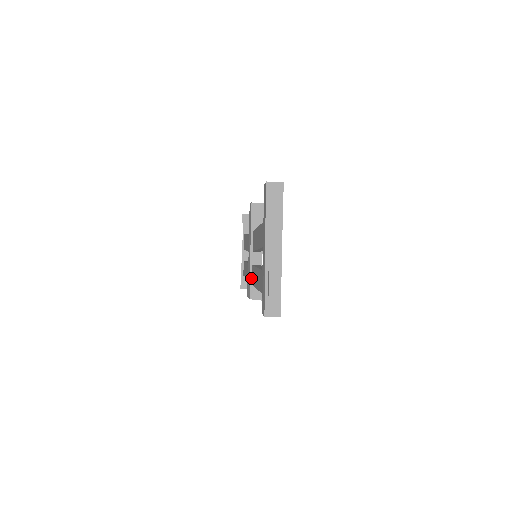
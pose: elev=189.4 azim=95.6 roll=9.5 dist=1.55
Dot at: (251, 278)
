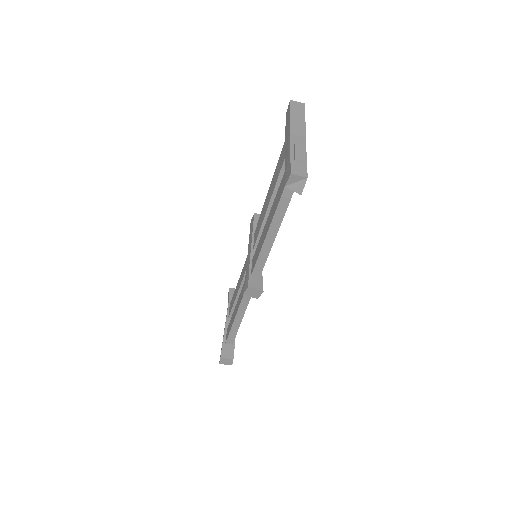
Dot at: (250, 270)
